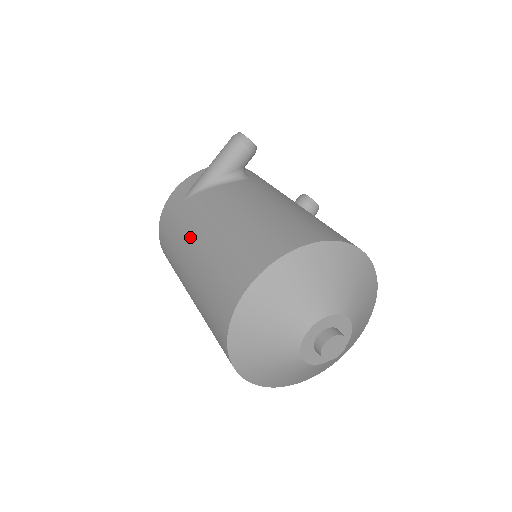
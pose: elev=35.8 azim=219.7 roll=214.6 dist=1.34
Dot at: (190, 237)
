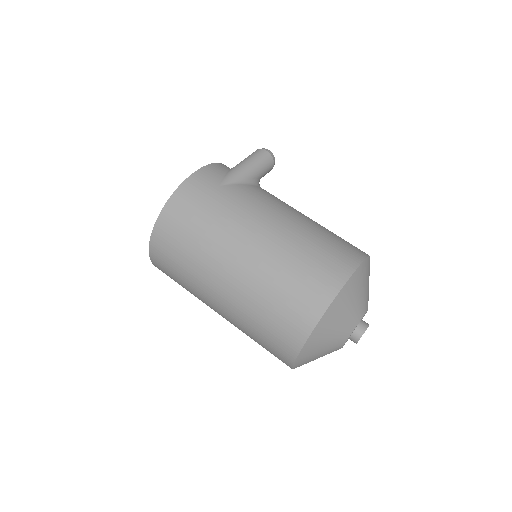
Dot at: (249, 222)
